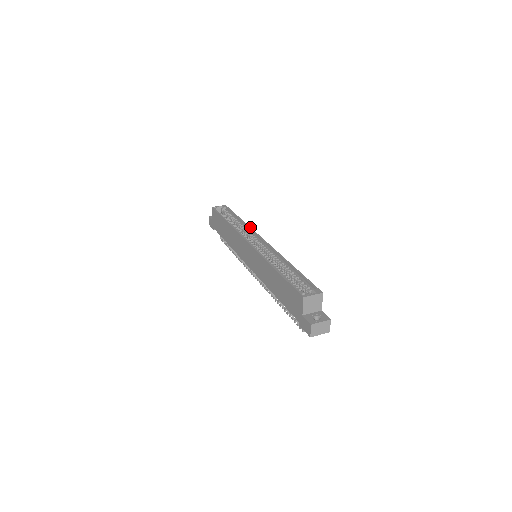
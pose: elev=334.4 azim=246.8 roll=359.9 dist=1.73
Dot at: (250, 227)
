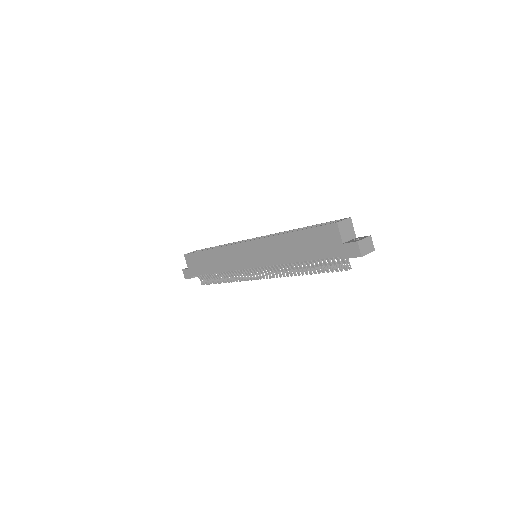
Dot at: (236, 242)
